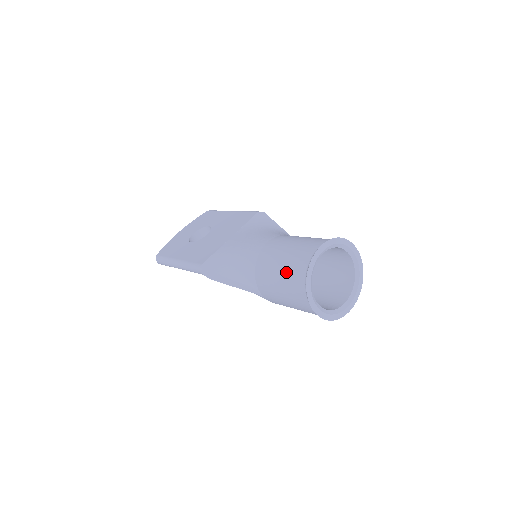
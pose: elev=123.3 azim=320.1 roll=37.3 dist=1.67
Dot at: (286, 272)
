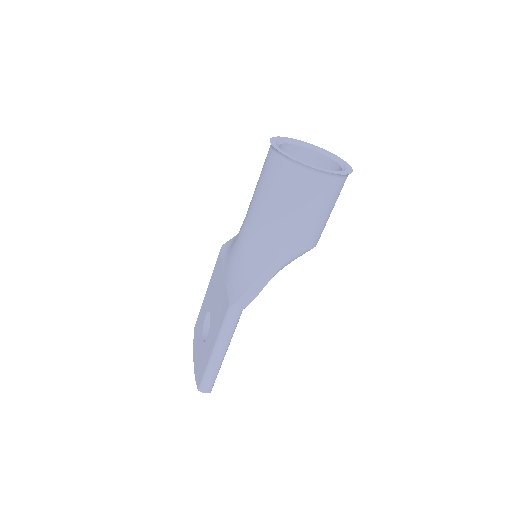
Dot at: (278, 189)
